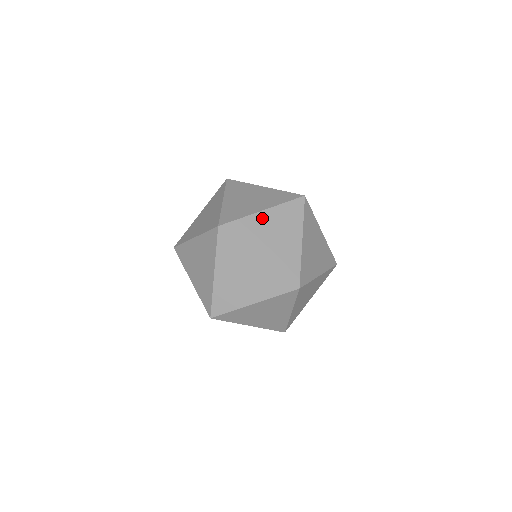
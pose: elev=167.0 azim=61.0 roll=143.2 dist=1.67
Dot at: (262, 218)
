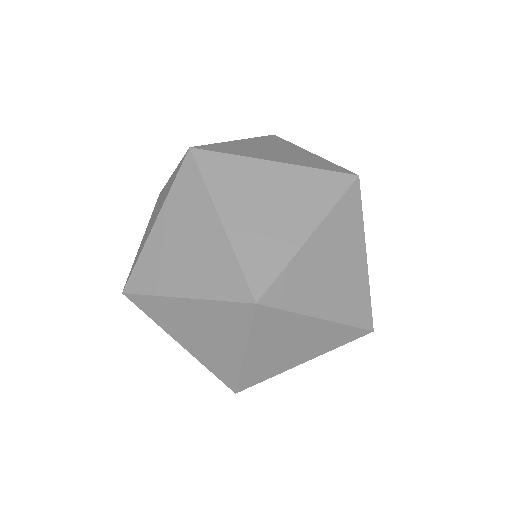
Dot at: (313, 250)
